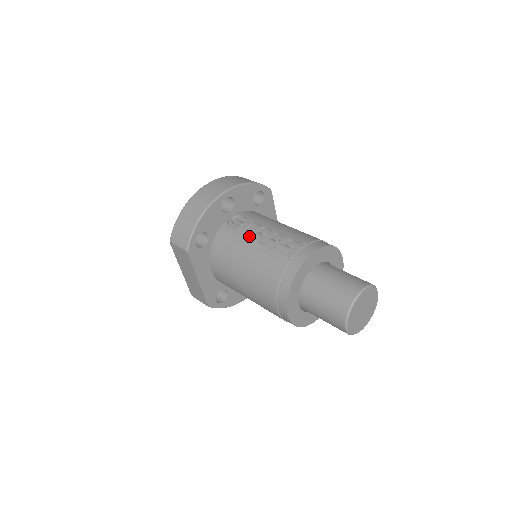
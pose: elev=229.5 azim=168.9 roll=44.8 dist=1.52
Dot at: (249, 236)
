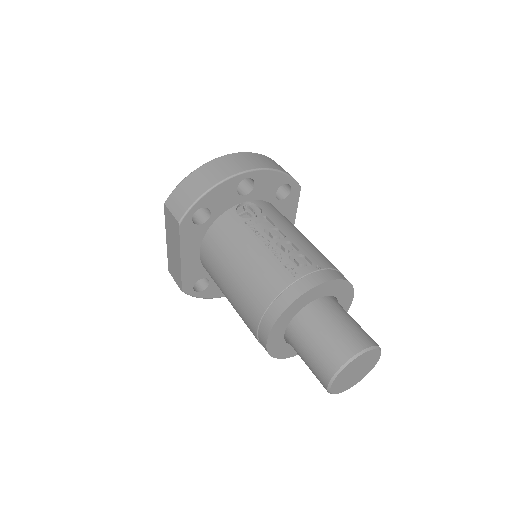
Dot at: (257, 233)
